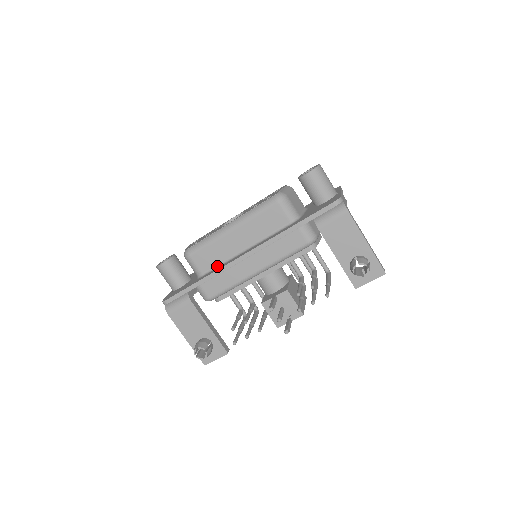
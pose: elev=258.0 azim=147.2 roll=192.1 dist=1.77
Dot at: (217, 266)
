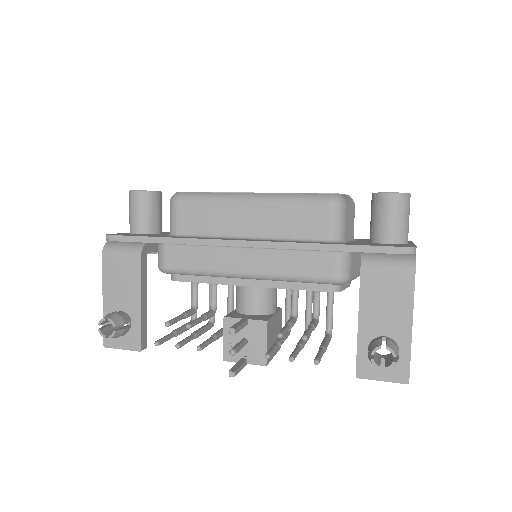
Dot at: (202, 235)
